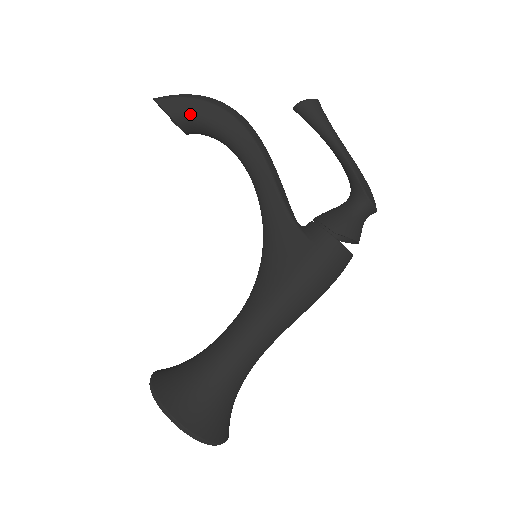
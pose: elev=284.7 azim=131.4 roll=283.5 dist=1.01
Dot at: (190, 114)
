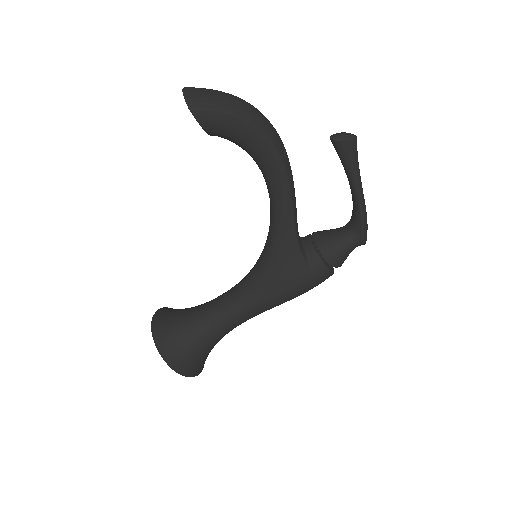
Dot at: (226, 131)
